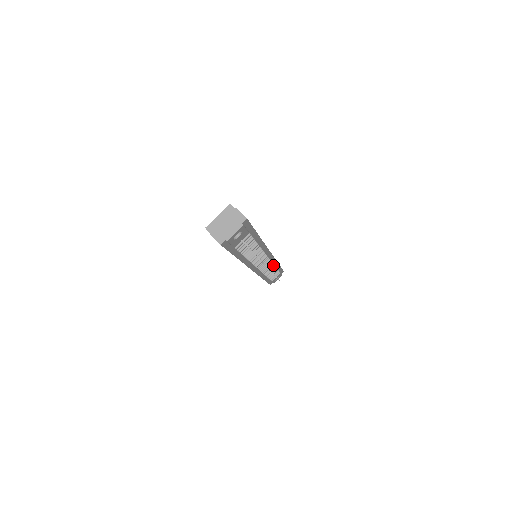
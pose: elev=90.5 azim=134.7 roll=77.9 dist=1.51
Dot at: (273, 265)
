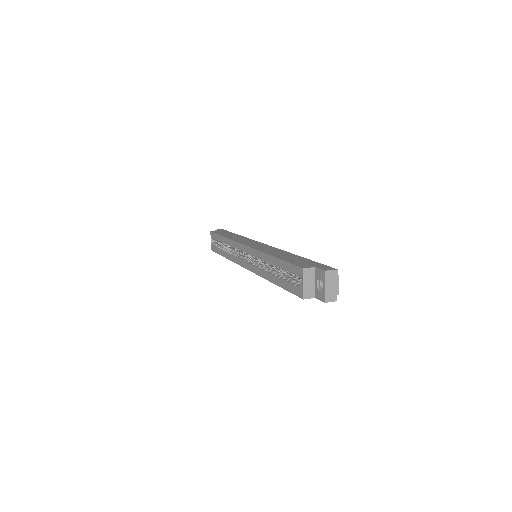
Dot at: occluded
